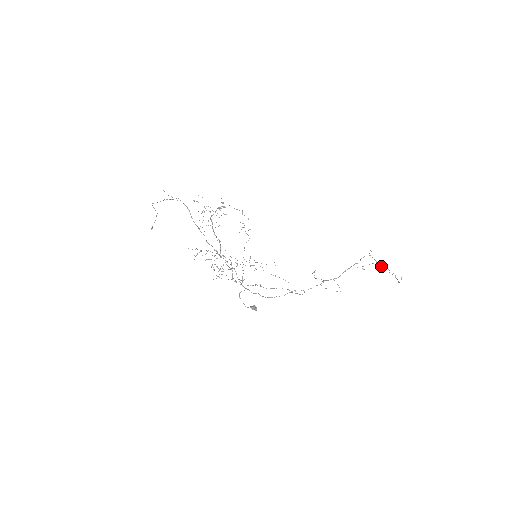
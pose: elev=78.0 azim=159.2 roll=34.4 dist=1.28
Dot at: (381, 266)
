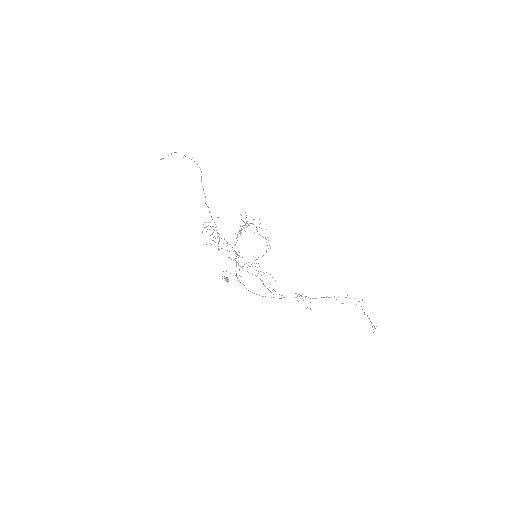
Dot at: (364, 314)
